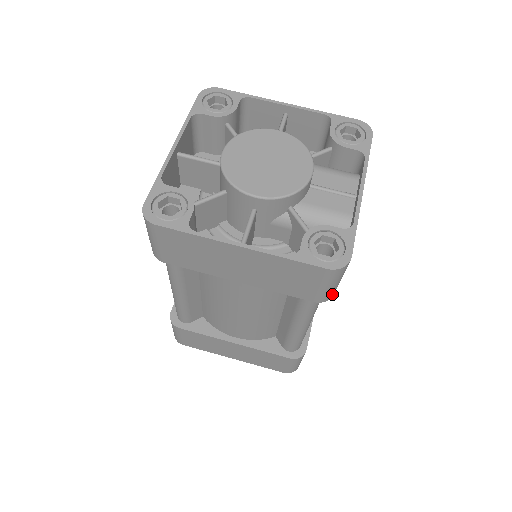
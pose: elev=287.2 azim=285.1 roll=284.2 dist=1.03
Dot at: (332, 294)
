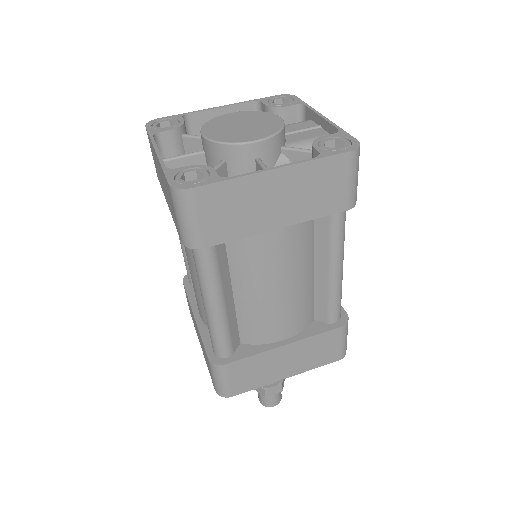
Dot at: (356, 196)
